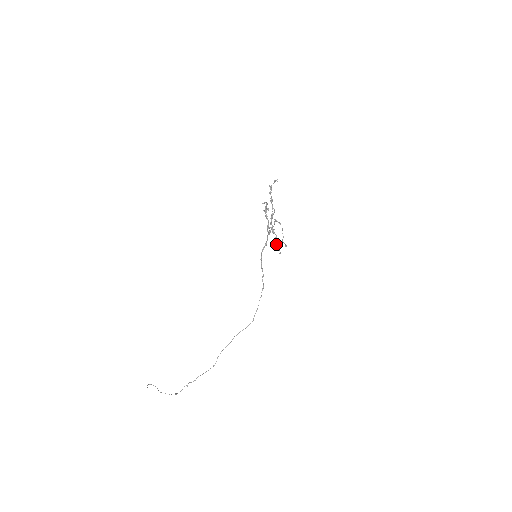
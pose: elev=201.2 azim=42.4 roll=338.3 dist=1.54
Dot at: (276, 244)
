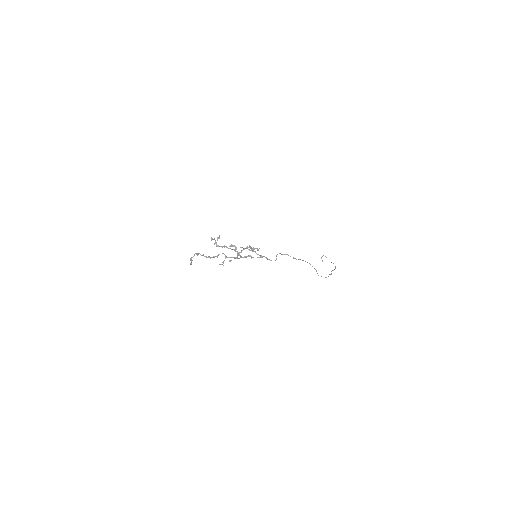
Dot at: (251, 258)
